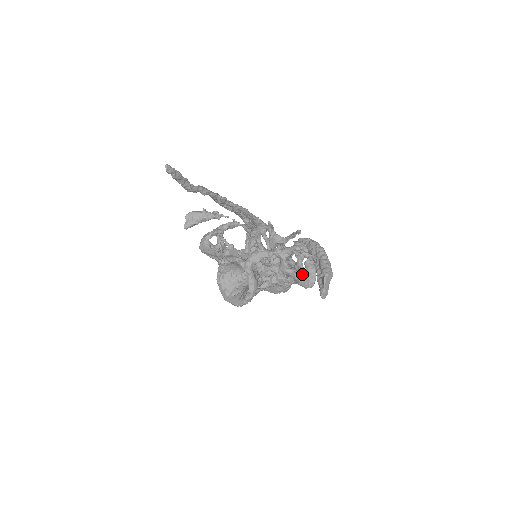
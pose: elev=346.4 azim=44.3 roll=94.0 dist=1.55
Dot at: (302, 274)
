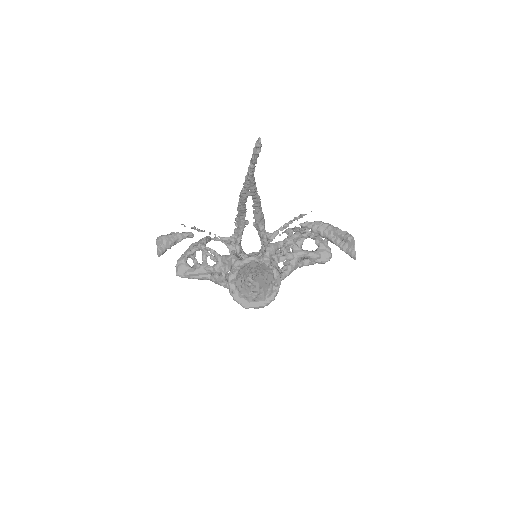
Dot at: (319, 251)
